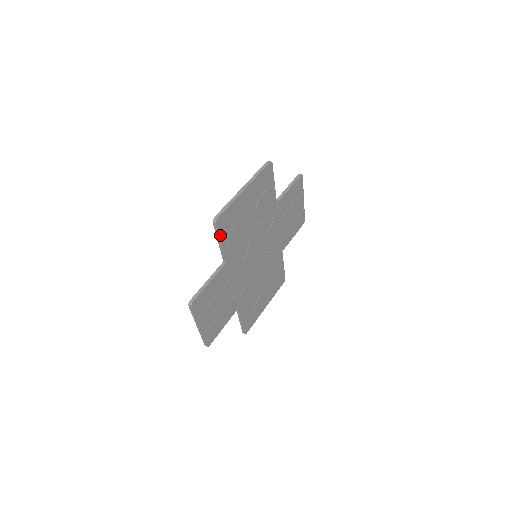
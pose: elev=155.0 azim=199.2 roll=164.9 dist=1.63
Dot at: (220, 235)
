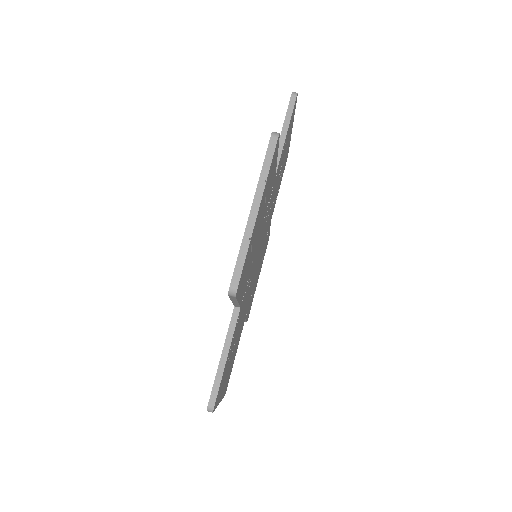
Dot at: (290, 121)
